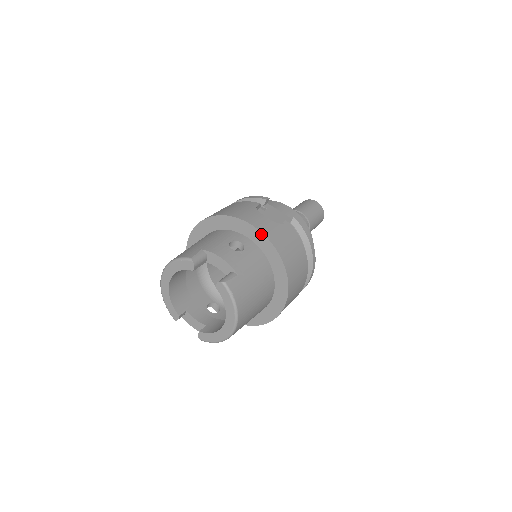
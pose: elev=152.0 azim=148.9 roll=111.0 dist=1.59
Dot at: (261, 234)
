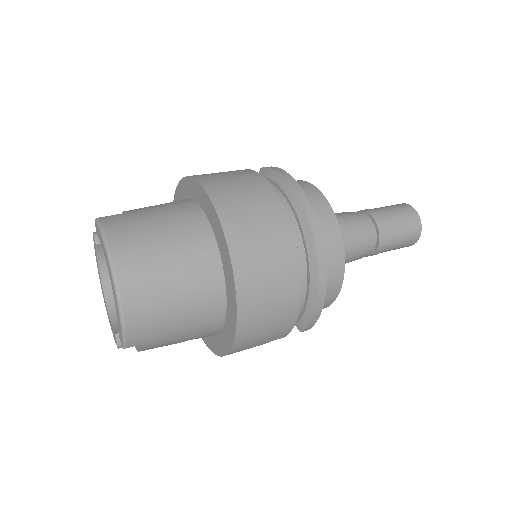
Dot at: (184, 180)
